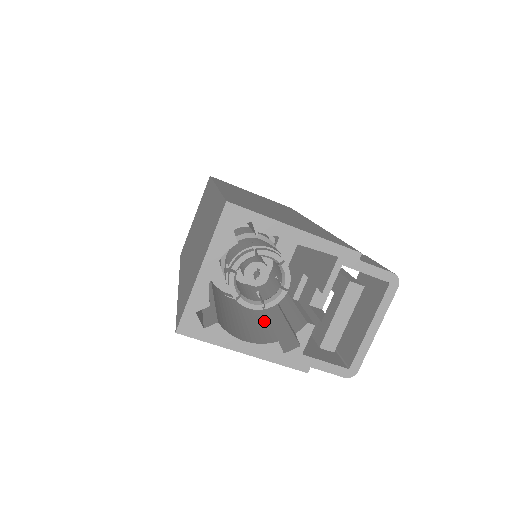
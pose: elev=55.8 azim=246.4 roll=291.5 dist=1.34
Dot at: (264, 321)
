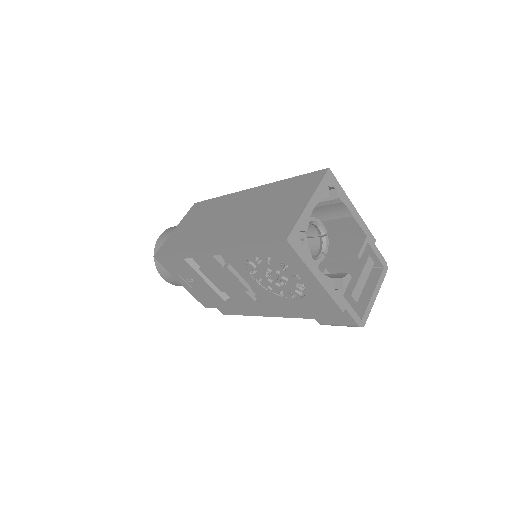
Dot at: occluded
